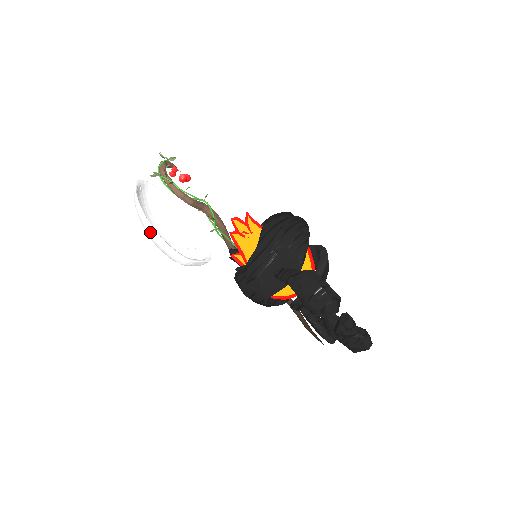
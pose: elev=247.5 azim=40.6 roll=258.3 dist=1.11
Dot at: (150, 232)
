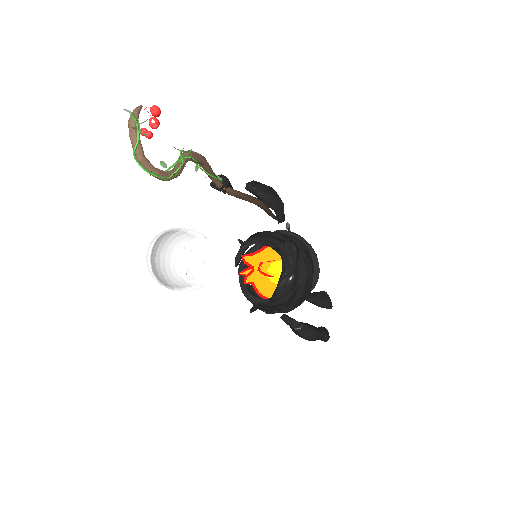
Dot at: occluded
